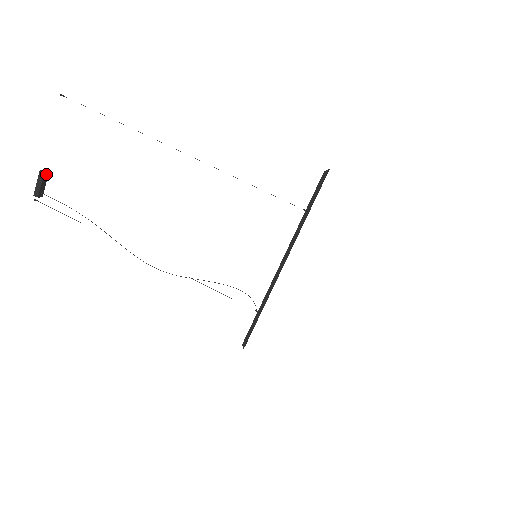
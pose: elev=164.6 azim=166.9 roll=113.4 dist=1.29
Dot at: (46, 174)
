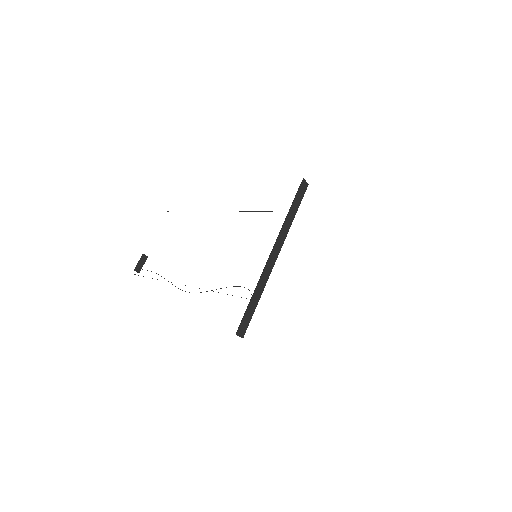
Dot at: (146, 257)
